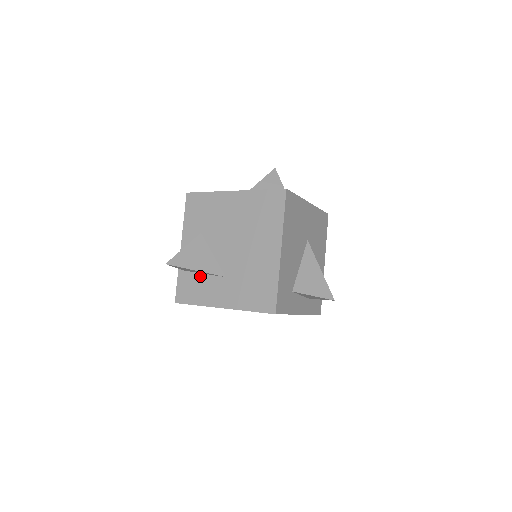
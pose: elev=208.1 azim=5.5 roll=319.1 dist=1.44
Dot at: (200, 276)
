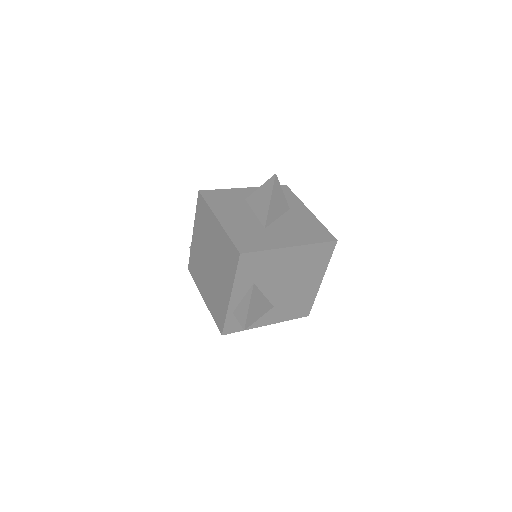
Dot at: occluded
